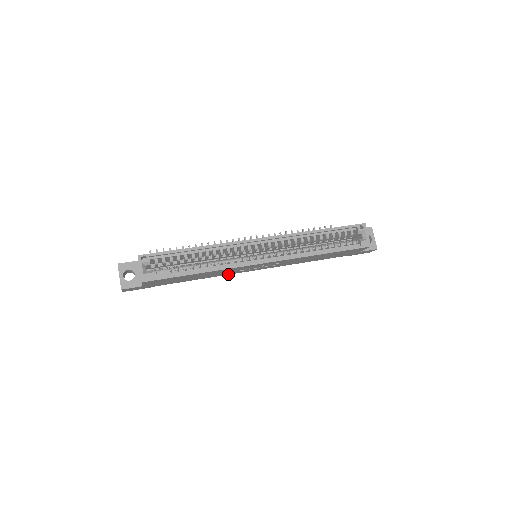
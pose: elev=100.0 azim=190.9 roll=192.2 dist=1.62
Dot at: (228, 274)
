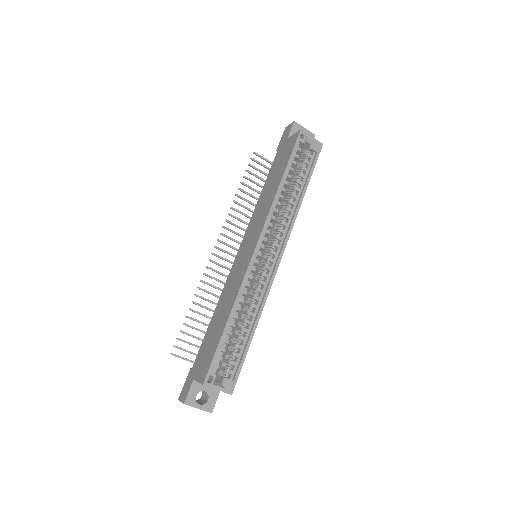
Dot at: occluded
